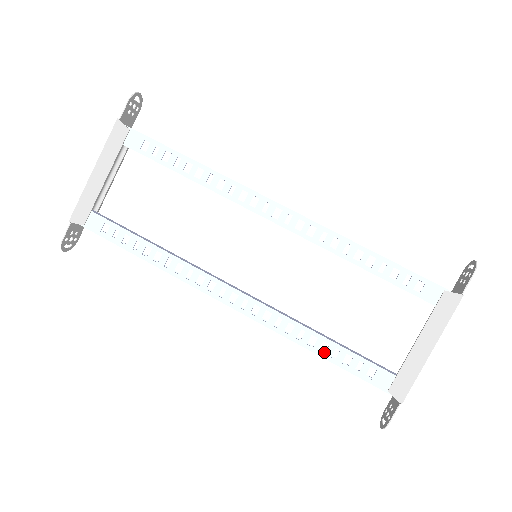
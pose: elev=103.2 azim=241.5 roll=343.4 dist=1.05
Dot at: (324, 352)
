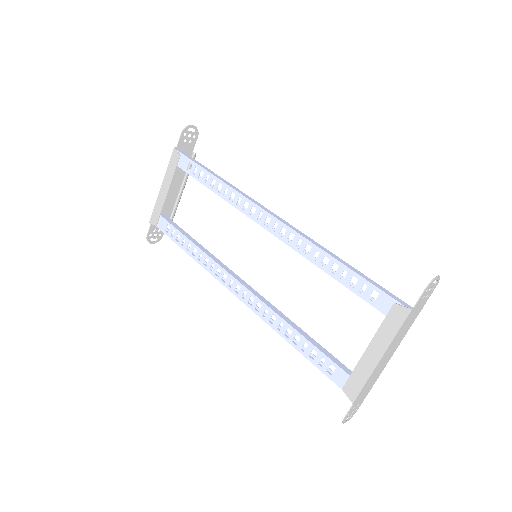
Dot at: occluded
